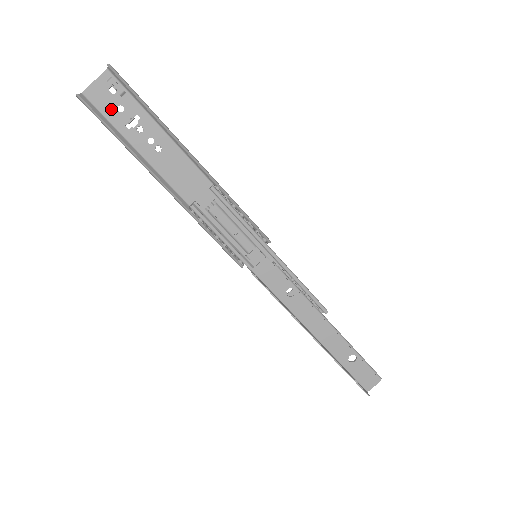
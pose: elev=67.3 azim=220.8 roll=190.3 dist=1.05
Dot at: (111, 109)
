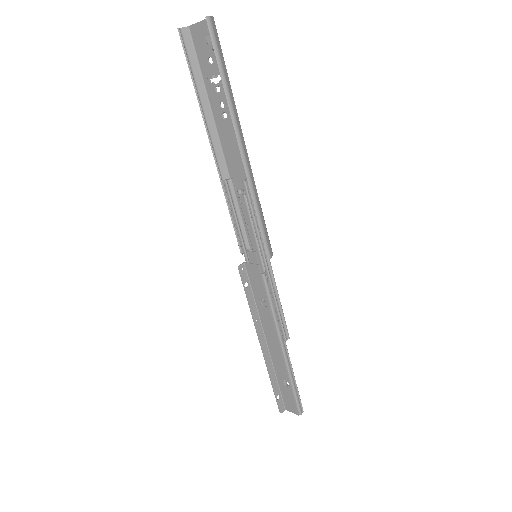
Dot at: (204, 56)
